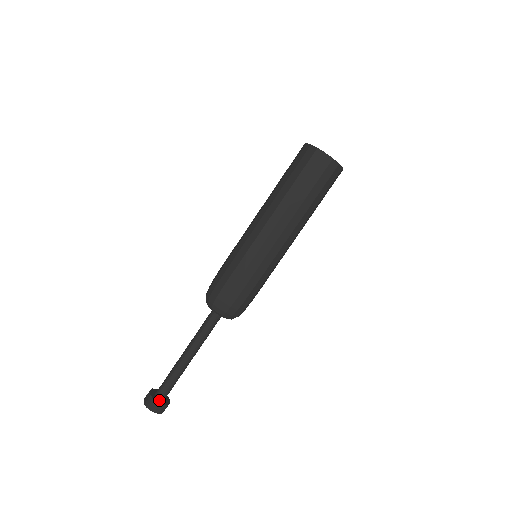
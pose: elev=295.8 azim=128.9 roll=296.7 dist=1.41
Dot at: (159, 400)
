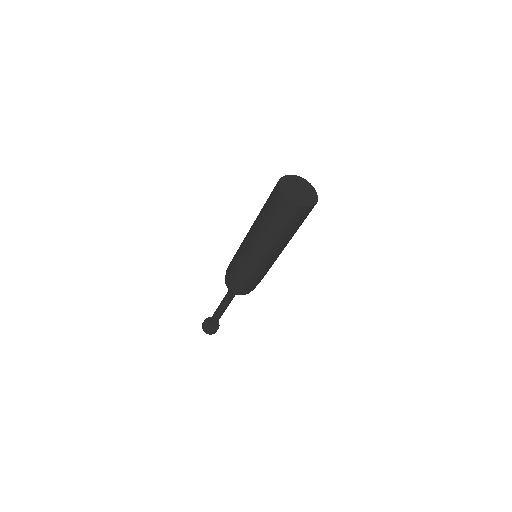
Dot at: (213, 328)
